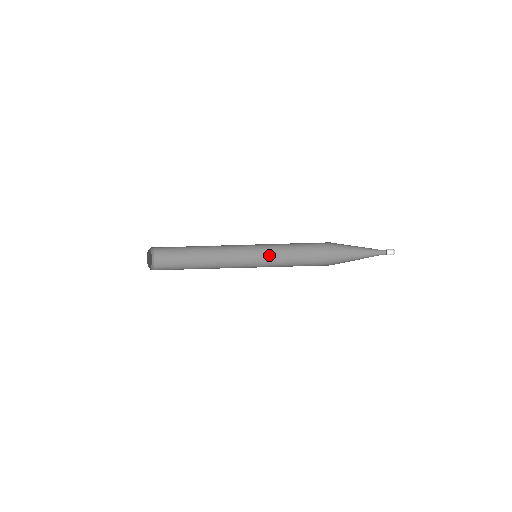
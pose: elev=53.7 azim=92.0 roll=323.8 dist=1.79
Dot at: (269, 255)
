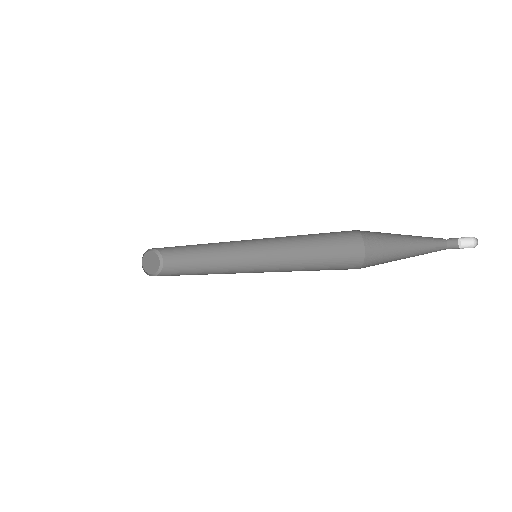
Dot at: (271, 238)
